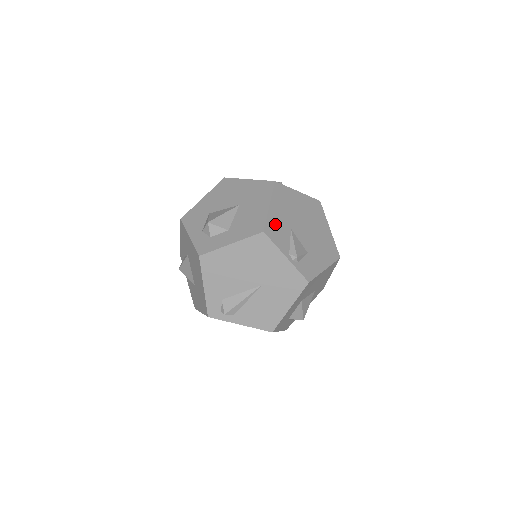
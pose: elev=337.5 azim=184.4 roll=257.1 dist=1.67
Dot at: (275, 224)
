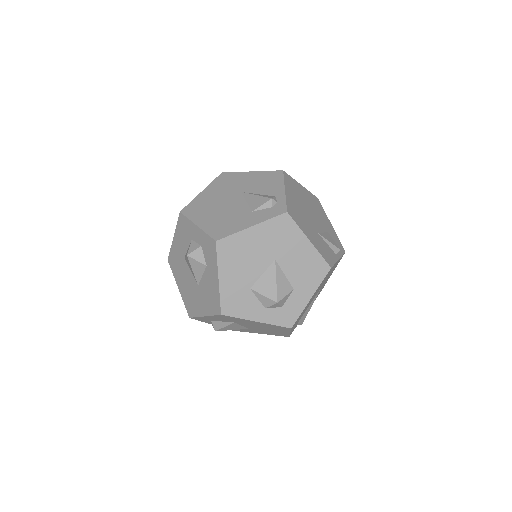
Dot at: (321, 249)
